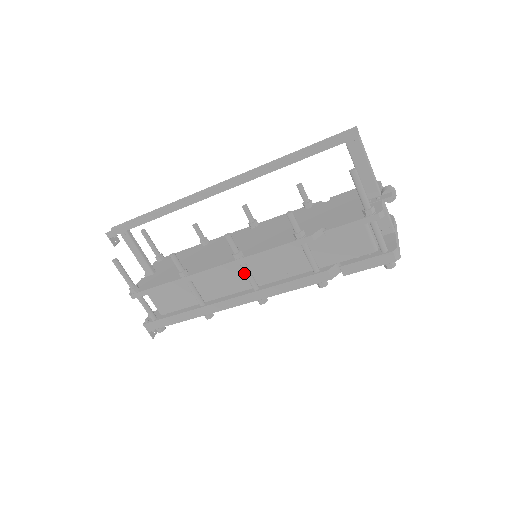
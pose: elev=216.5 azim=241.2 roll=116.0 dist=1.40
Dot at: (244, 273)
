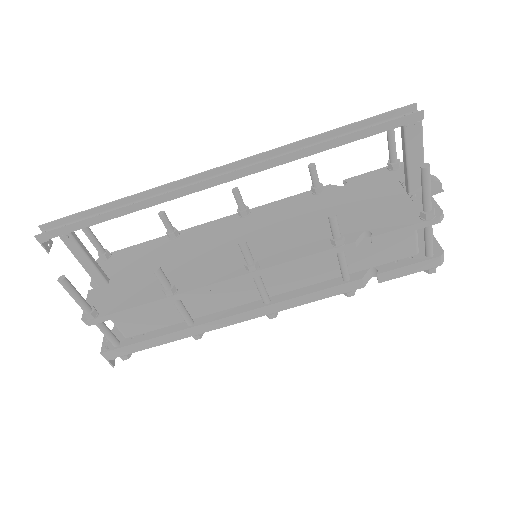
Dot at: (253, 284)
